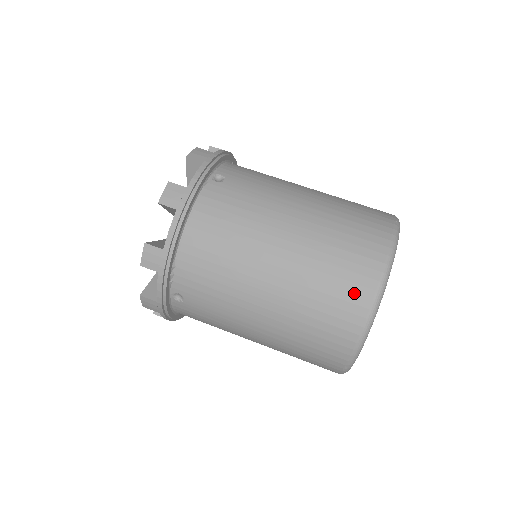
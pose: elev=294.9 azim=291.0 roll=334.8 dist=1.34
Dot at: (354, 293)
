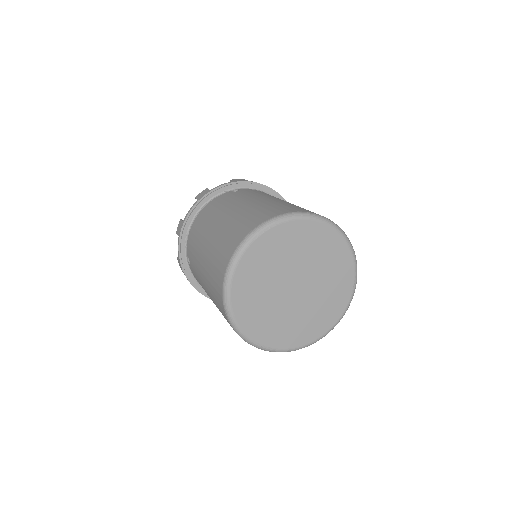
Dot at: (232, 243)
